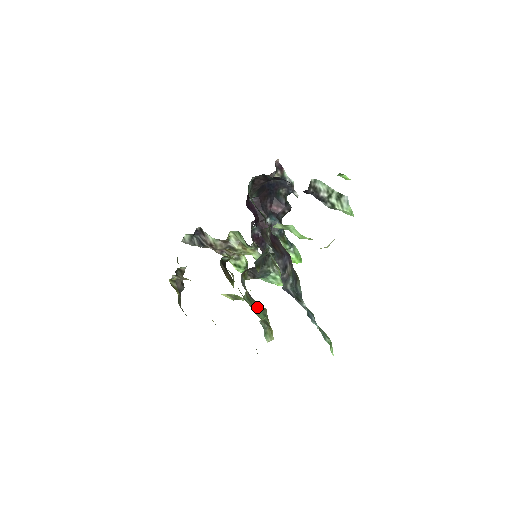
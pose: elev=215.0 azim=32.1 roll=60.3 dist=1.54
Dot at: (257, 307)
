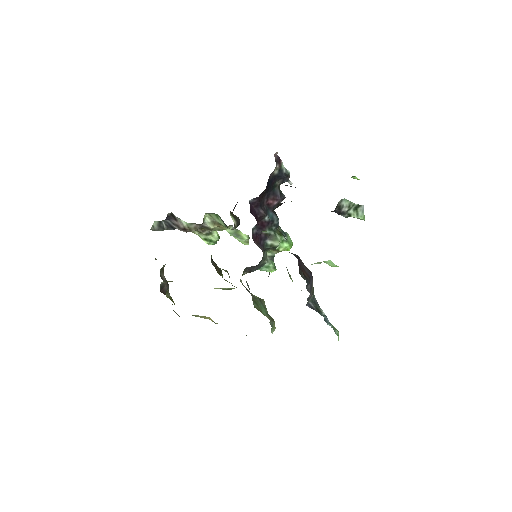
Dot at: (260, 304)
